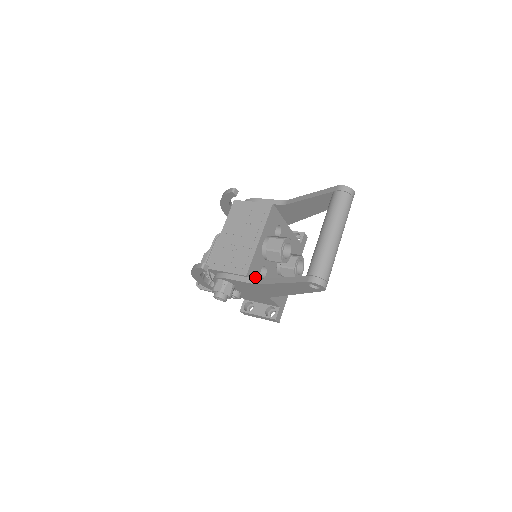
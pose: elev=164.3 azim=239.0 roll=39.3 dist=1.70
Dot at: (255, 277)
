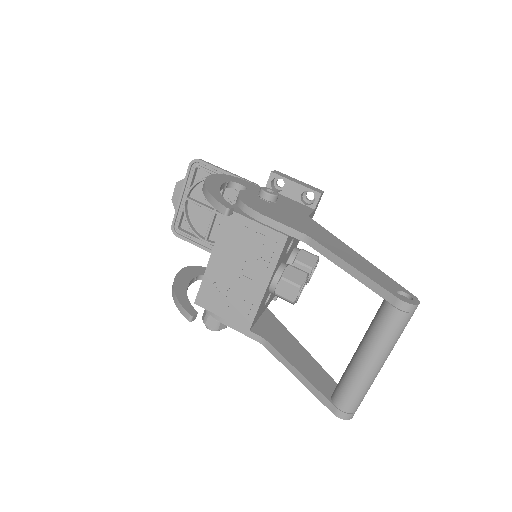
Dot at: (258, 315)
